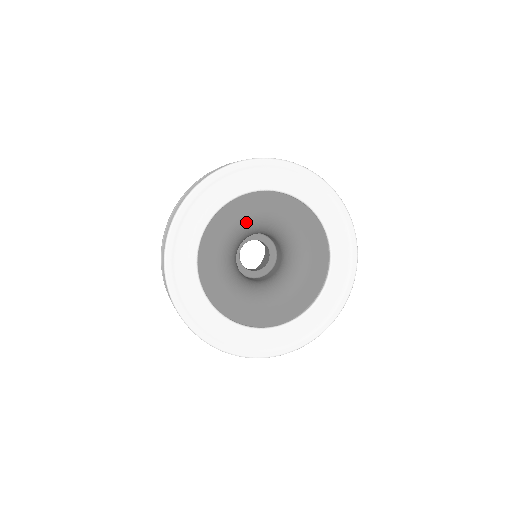
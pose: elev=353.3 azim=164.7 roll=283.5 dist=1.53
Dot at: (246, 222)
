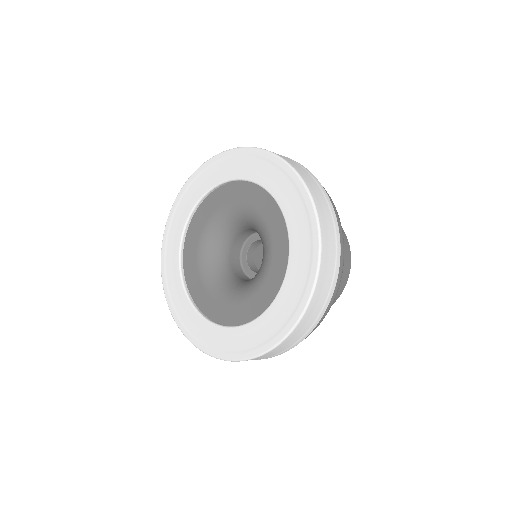
Dot at: (234, 208)
